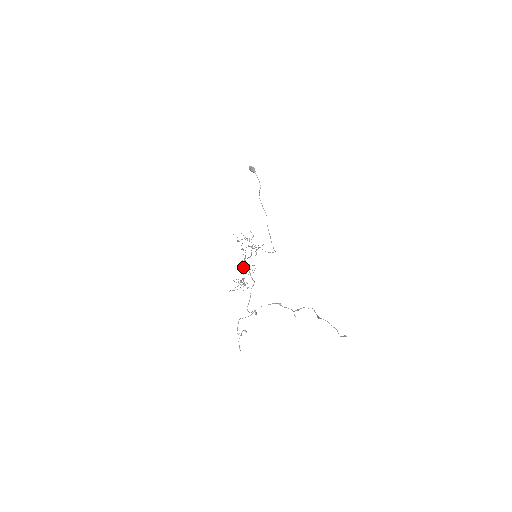
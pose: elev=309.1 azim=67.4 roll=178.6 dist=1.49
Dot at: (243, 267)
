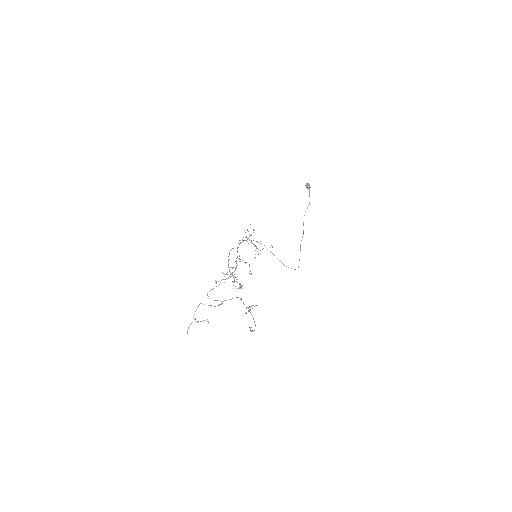
Dot at: (236, 261)
